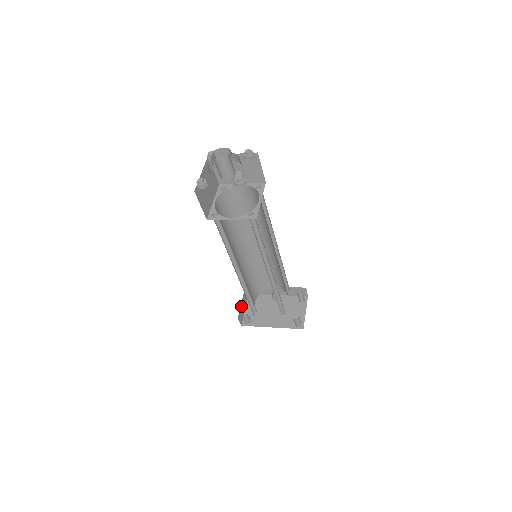
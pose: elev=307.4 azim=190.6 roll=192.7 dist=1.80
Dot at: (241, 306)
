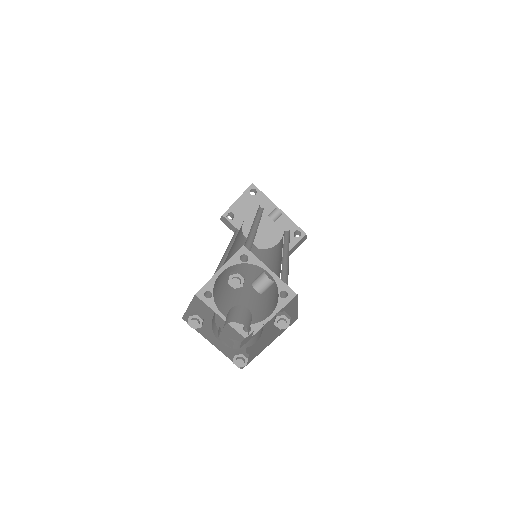
Dot at: occluded
